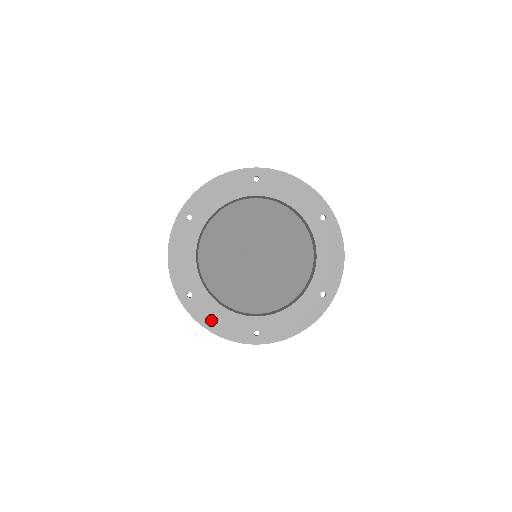
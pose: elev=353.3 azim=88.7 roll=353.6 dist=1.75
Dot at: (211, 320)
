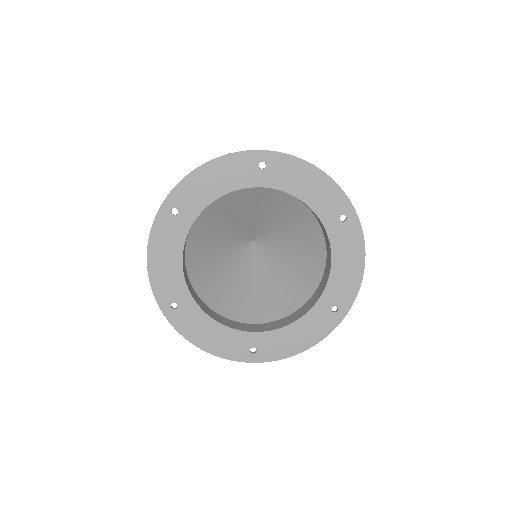
Dot at: (200, 335)
